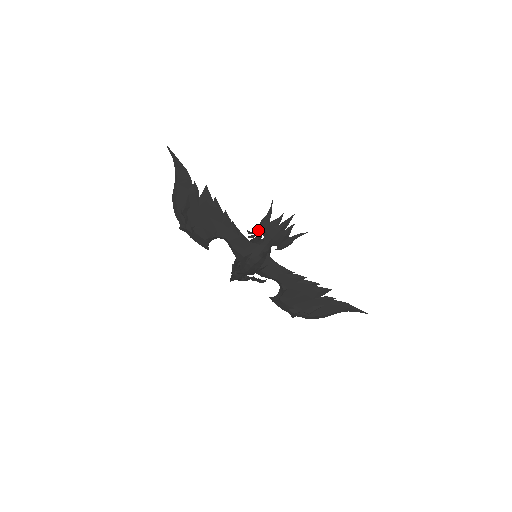
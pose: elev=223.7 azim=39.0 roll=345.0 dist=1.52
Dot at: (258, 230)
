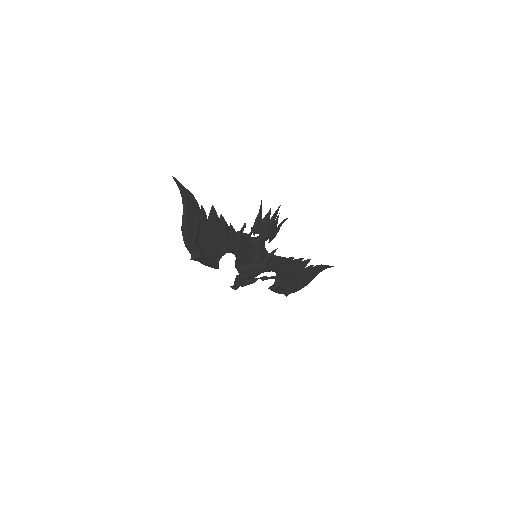
Dot at: (254, 231)
